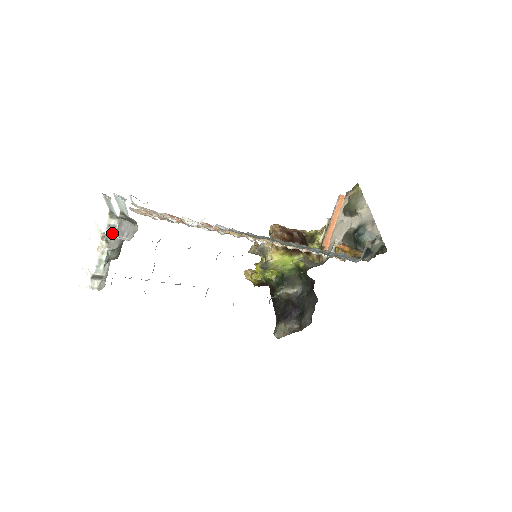
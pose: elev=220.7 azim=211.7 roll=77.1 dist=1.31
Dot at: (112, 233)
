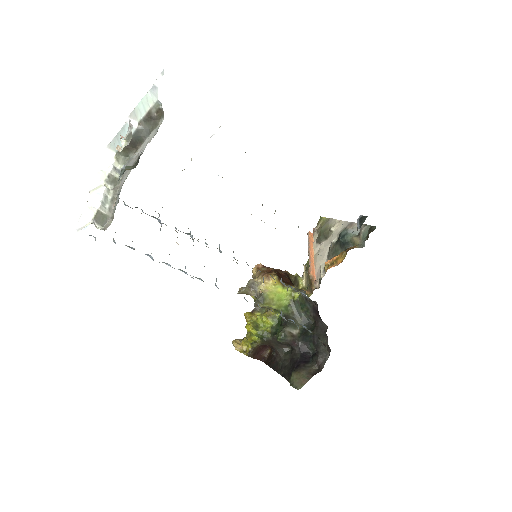
Dot at: (118, 177)
